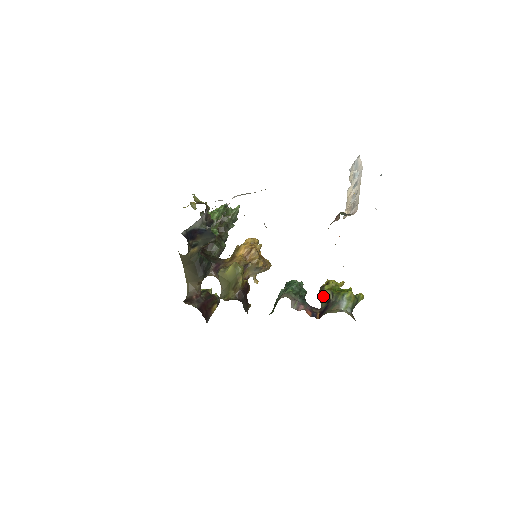
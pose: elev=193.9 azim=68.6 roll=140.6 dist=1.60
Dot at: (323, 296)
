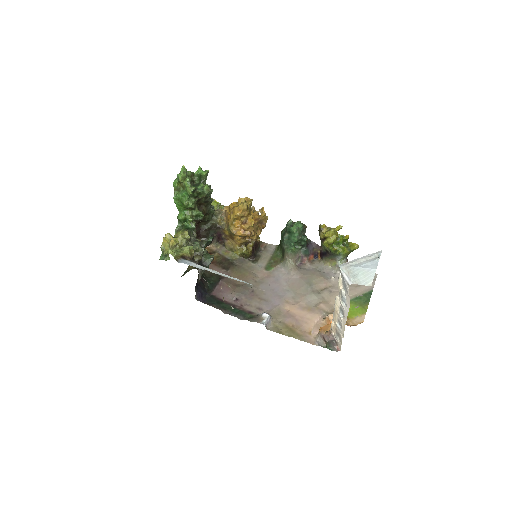
Dot at: occluded
